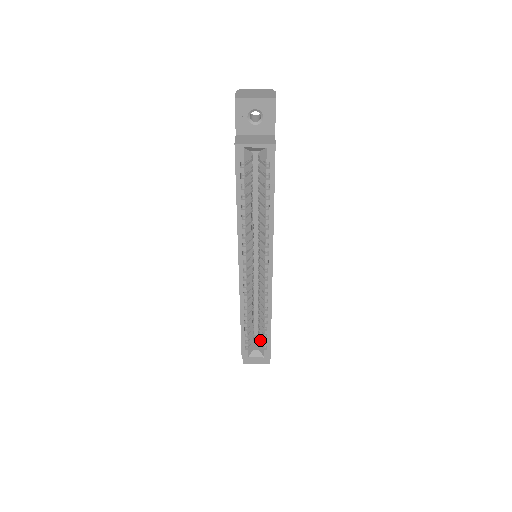
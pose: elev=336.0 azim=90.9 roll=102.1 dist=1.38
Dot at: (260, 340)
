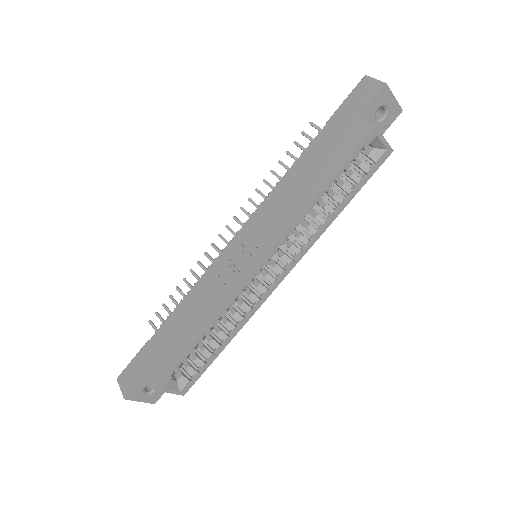
Dot at: (191, 366)
